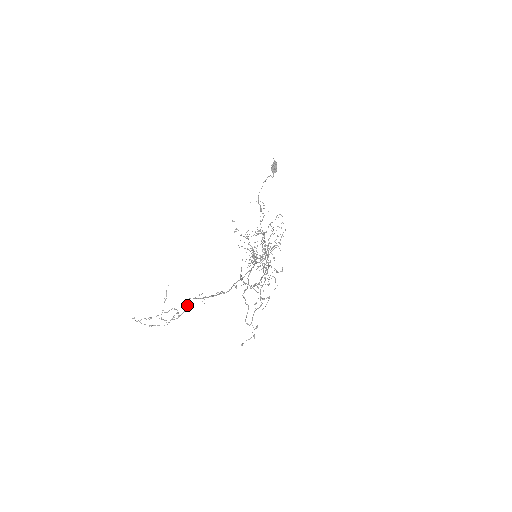
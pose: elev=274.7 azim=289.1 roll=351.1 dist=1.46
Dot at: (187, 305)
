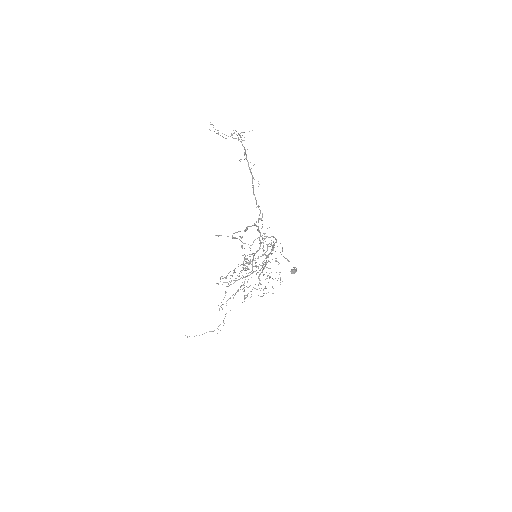
Dot at: occluded
